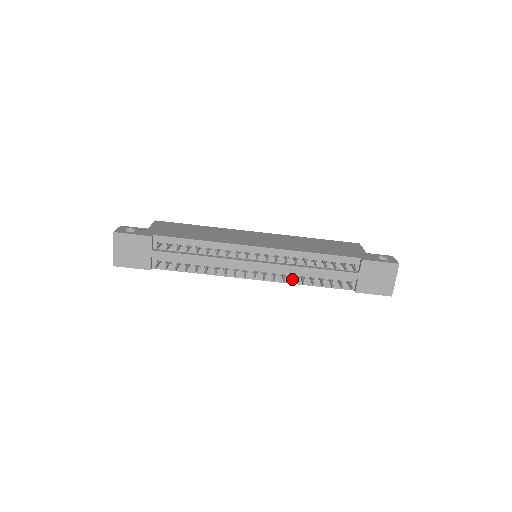
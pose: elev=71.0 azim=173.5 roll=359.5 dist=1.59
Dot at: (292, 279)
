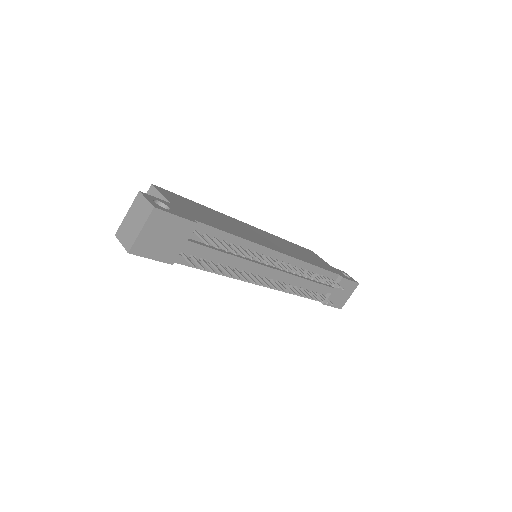
Dot at: (297, 291)
